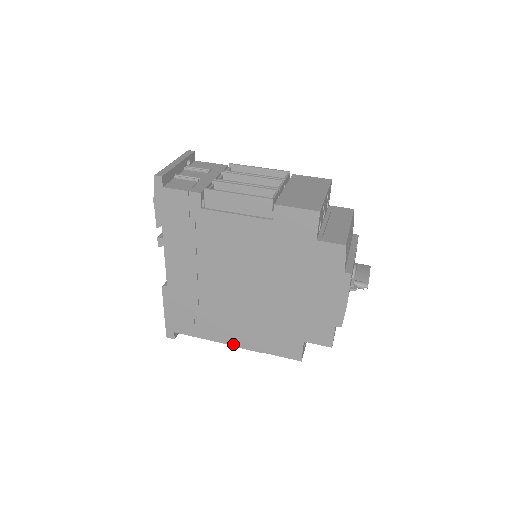
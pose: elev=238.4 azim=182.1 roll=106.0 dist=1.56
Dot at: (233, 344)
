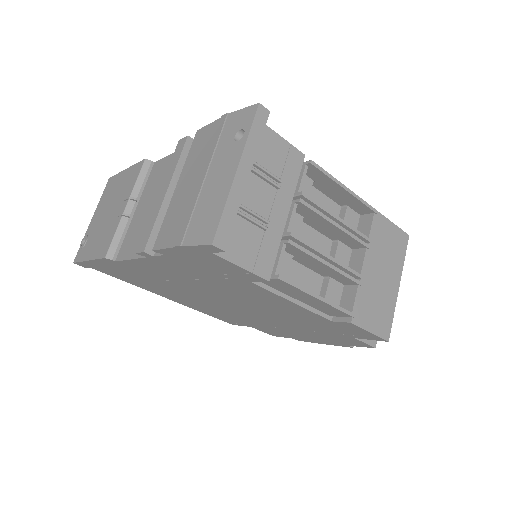
Dot at: (167, 298)
